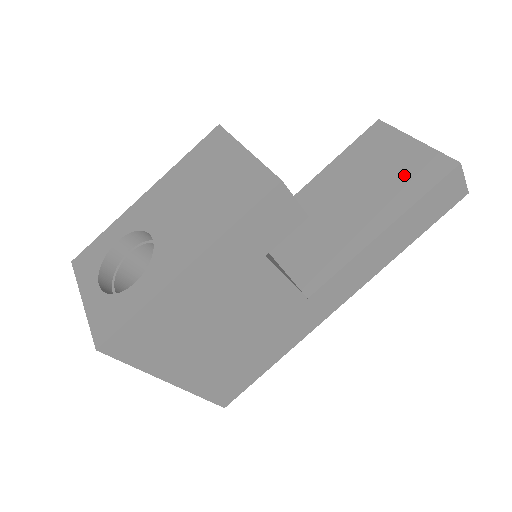
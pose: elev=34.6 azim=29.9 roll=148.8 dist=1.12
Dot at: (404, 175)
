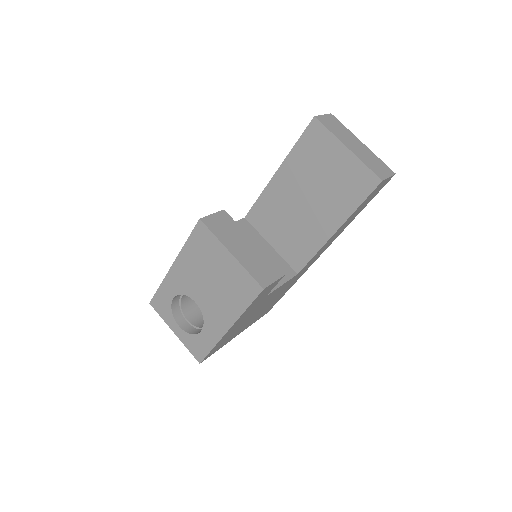
Dot at: (343, 185)
